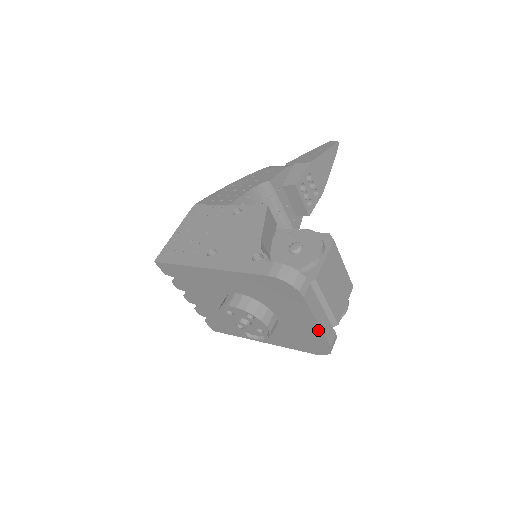
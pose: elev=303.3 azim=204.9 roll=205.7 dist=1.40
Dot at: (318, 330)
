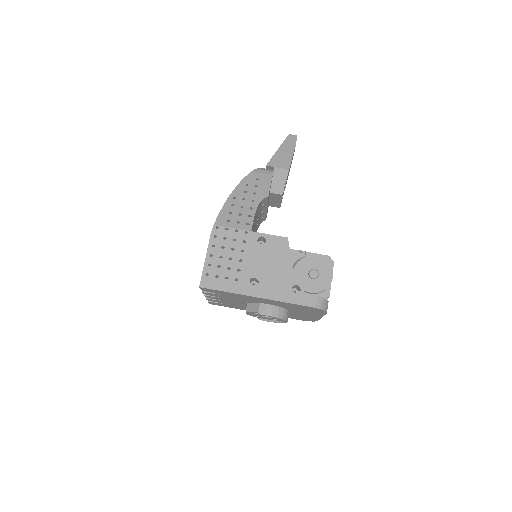
Dot at: (318, 318)
